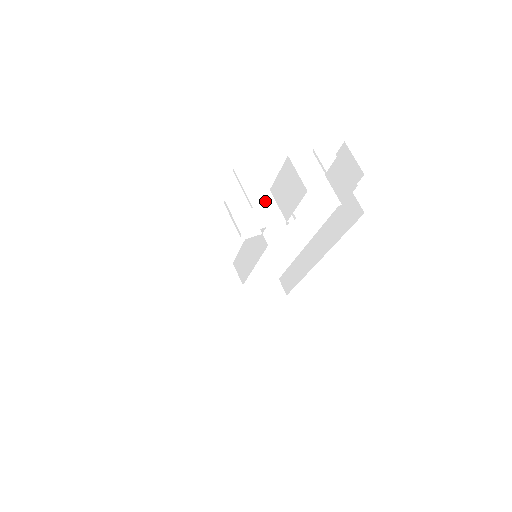
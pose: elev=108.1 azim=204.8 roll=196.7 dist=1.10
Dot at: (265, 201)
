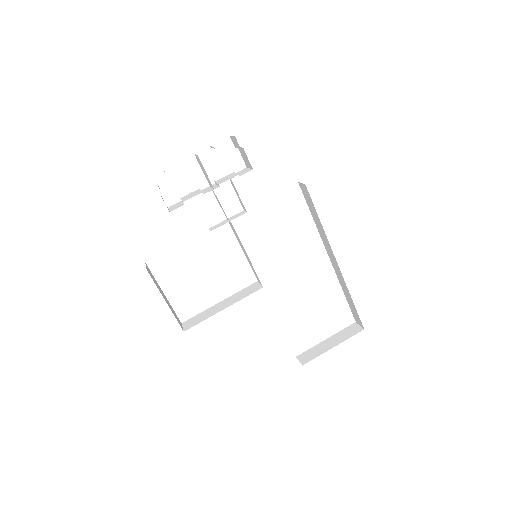
Dot at: (205, 190)
